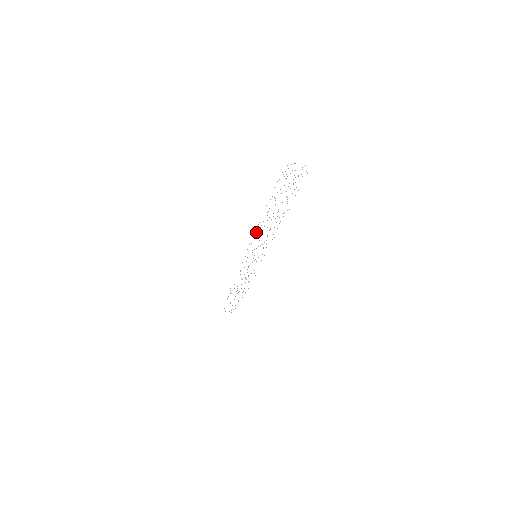
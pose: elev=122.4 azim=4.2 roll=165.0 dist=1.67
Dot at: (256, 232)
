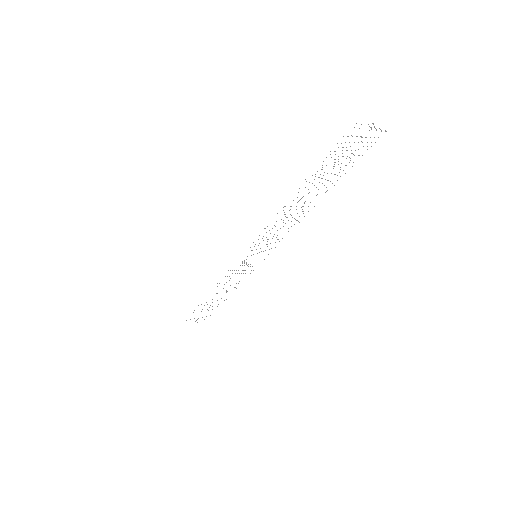
Dot at: occluded
